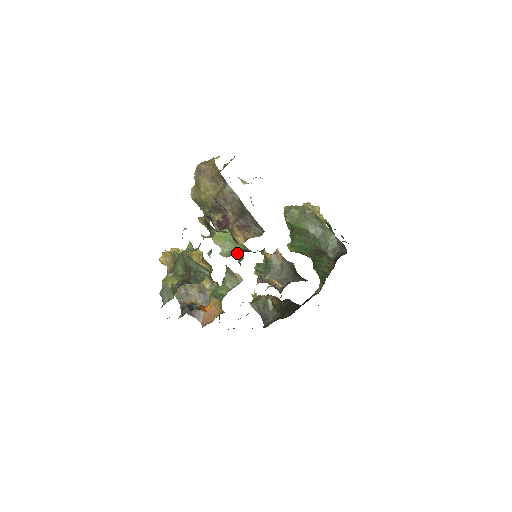
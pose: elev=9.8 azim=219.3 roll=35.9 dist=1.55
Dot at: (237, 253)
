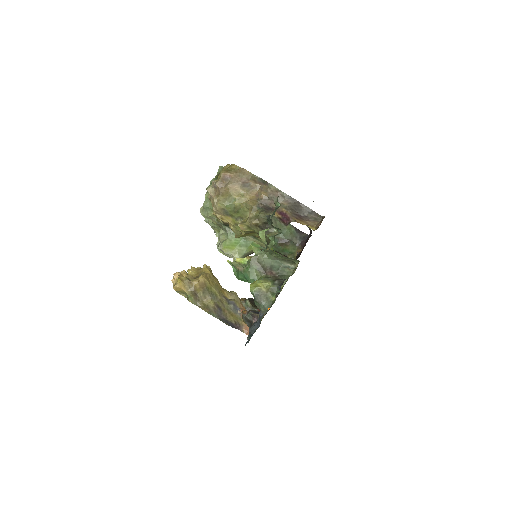
Dot at: occluded
